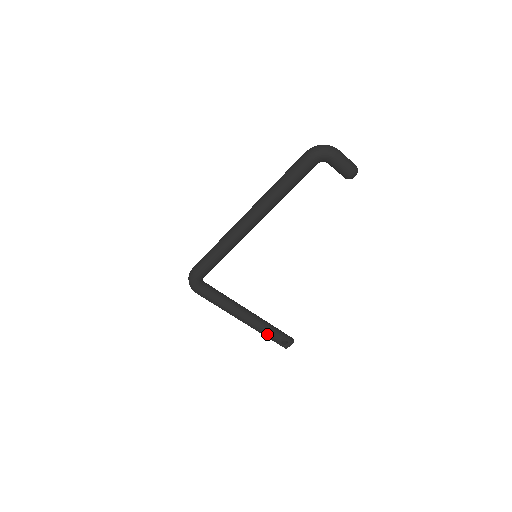
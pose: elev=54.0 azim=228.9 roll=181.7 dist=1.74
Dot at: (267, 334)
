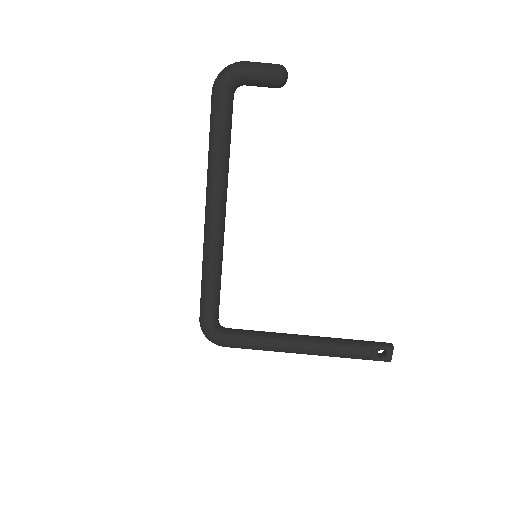
Dot at: (347, 353)
